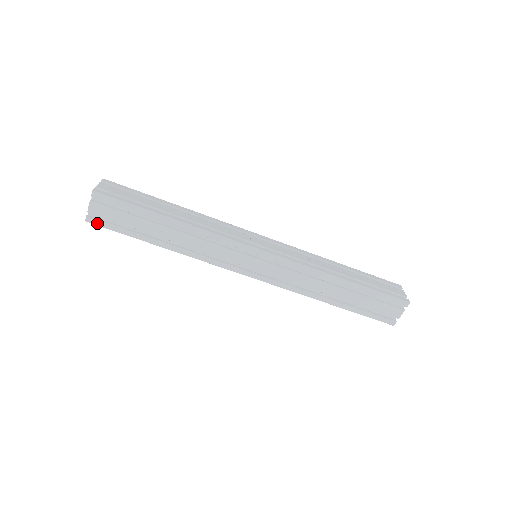
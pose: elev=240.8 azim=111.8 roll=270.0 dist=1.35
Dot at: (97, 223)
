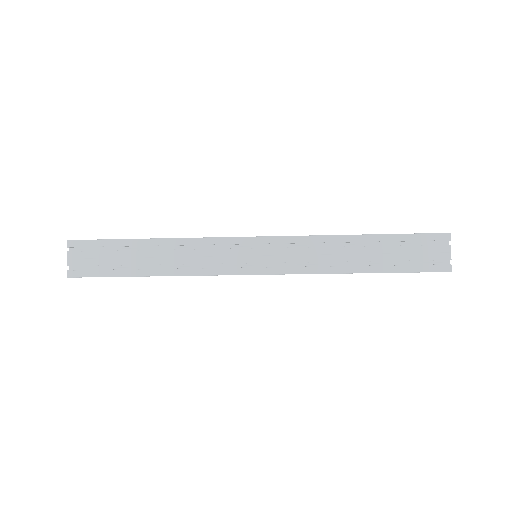
Dot at: occluded
